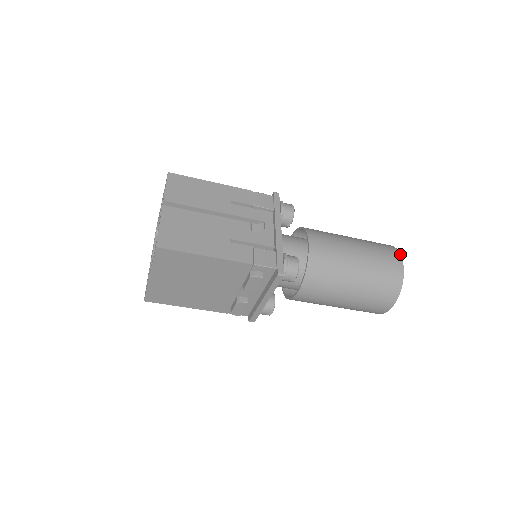
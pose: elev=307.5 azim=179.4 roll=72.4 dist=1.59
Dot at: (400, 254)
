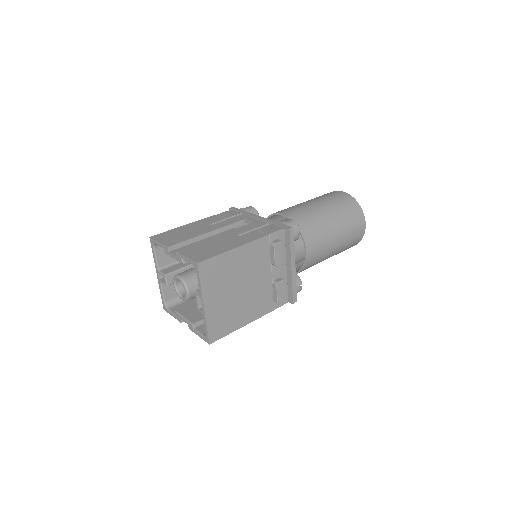
Dot at: (337, 191)
